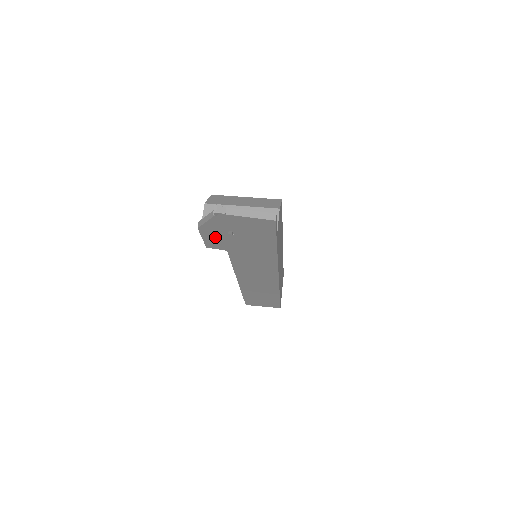
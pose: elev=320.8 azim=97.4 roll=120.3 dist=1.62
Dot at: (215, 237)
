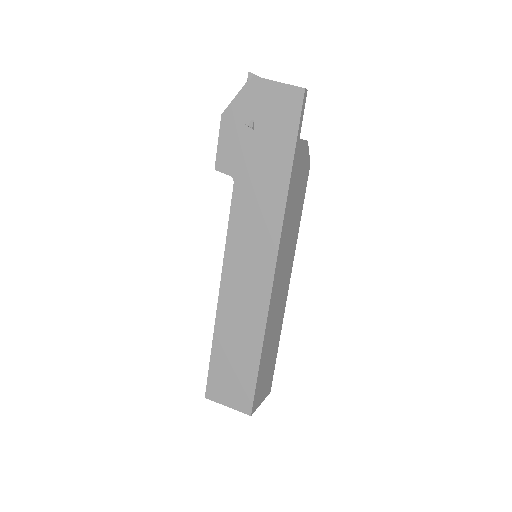
Dot at: (232, 139)
